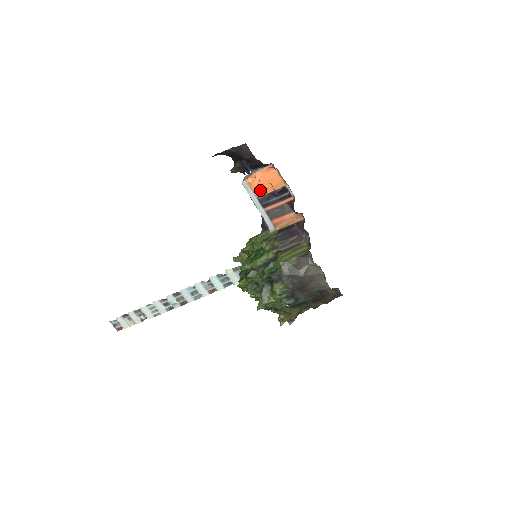
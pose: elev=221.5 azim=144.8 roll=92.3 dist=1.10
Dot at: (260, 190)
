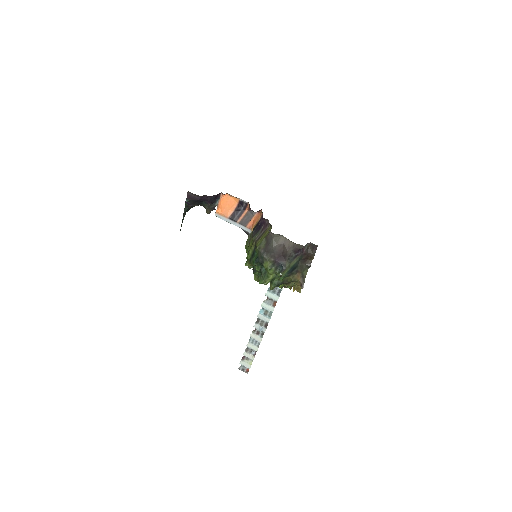
Dot at: (227, 213)
